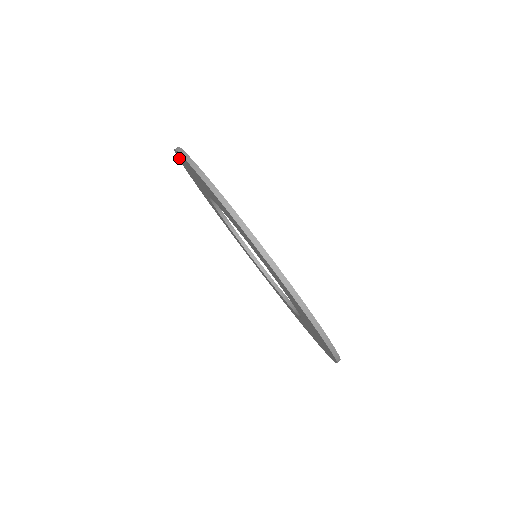
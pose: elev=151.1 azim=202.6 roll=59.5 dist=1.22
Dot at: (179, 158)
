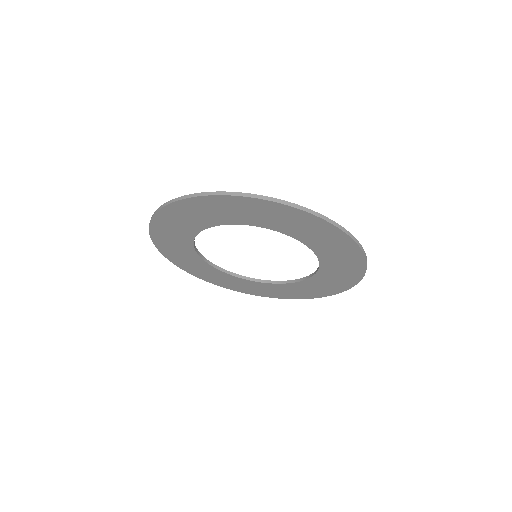
Dot at: (167, 209)
